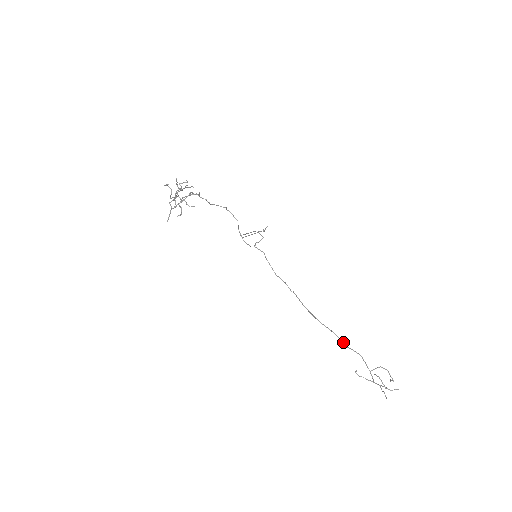
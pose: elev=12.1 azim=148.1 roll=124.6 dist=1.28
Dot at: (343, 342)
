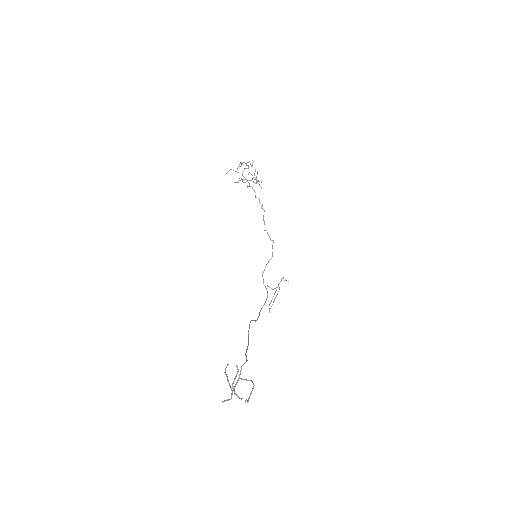
Dot at: occluded
